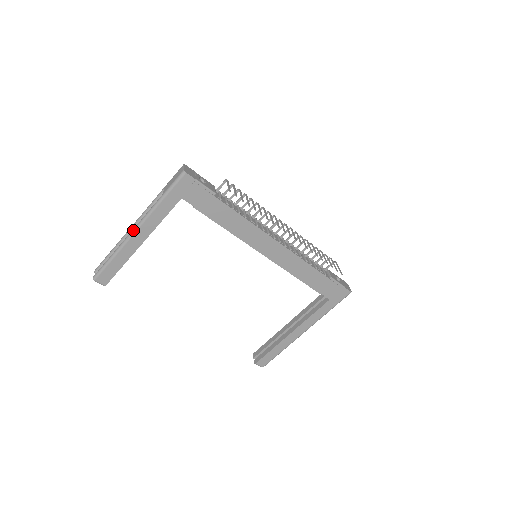
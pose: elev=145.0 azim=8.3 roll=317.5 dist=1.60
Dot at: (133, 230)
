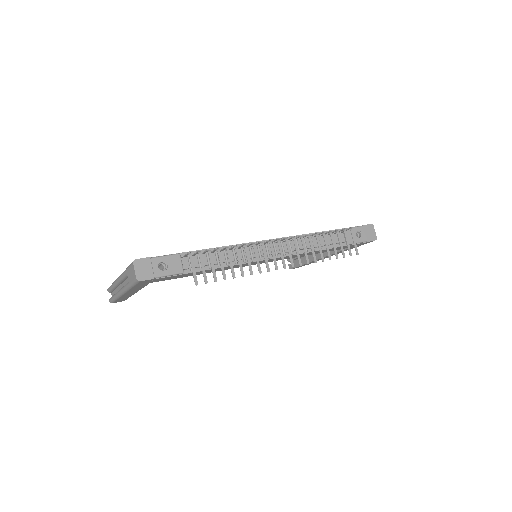
Dot at: (120, 293)
